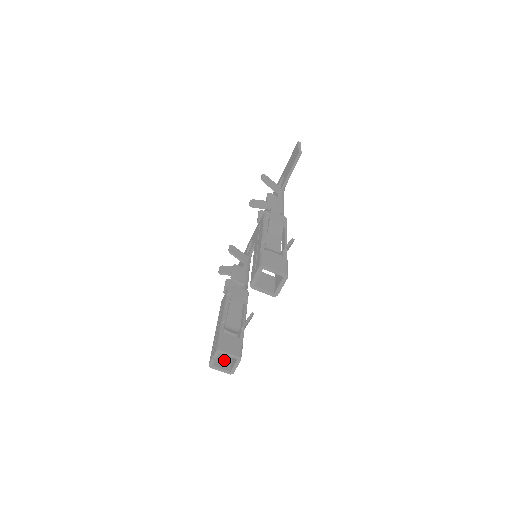
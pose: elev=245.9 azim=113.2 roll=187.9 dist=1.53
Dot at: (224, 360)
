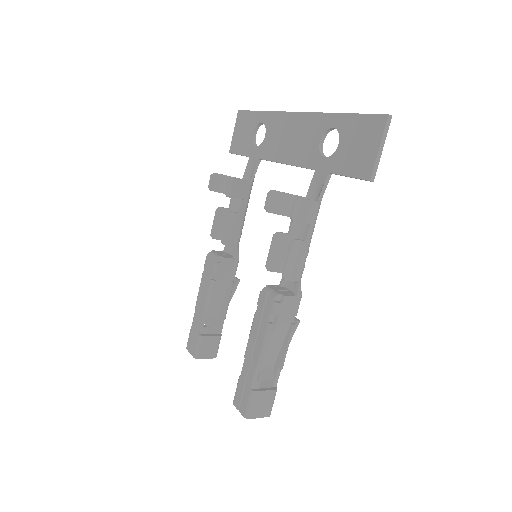
Dot at: occluded
